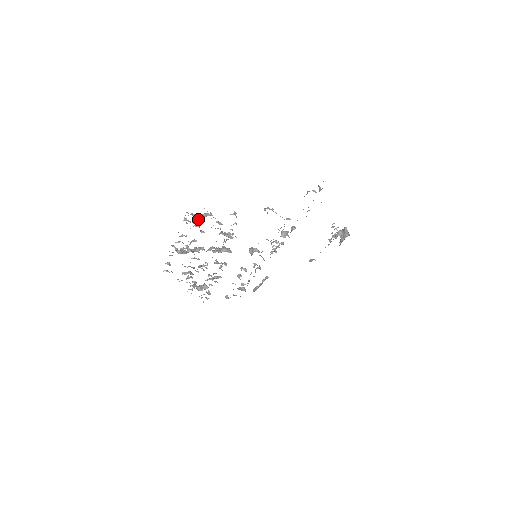
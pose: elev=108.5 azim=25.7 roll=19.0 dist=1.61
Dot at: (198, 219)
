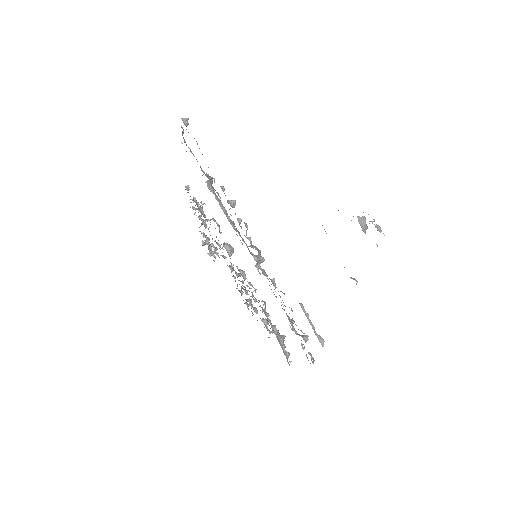
Dot at: occluded
